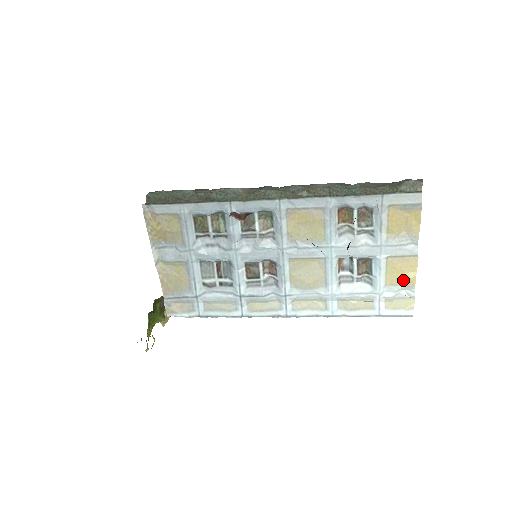
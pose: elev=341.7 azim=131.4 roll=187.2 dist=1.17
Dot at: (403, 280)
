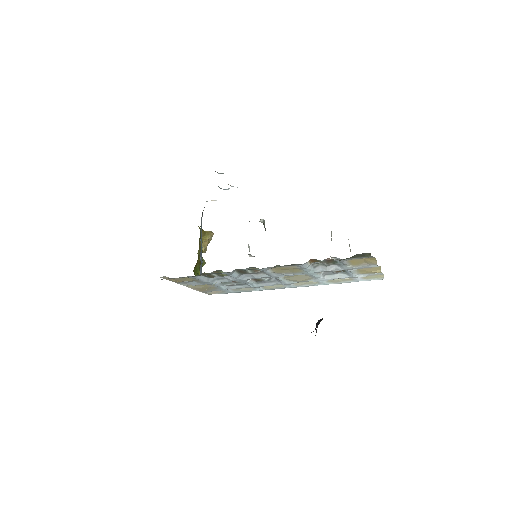
Dot at: (372, 272)
